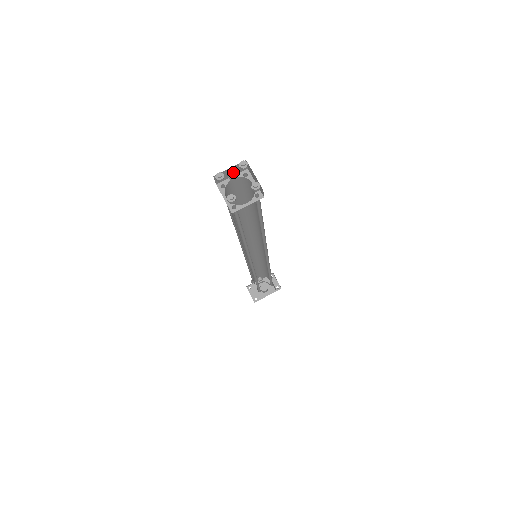
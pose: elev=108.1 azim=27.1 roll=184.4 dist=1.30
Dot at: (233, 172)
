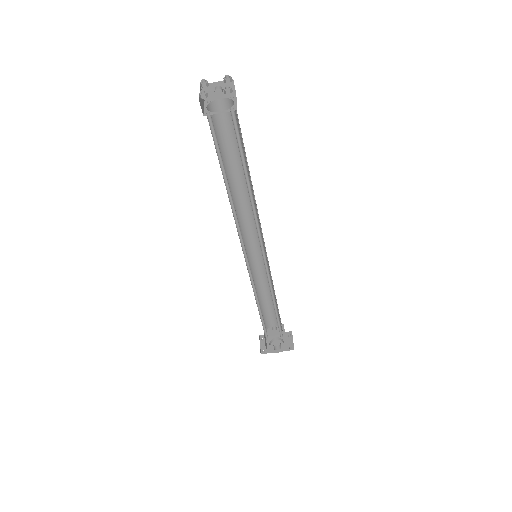
Dot at: (219, 87)
